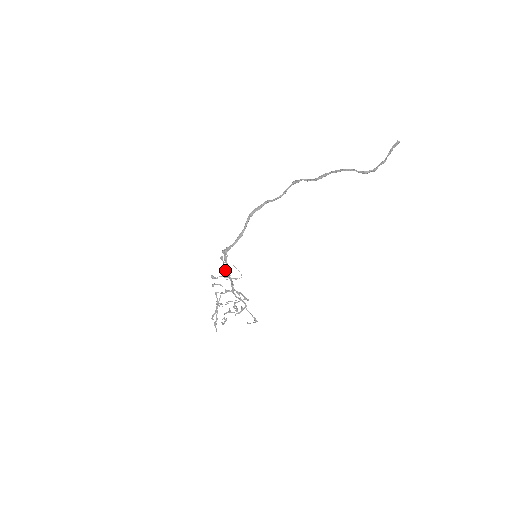
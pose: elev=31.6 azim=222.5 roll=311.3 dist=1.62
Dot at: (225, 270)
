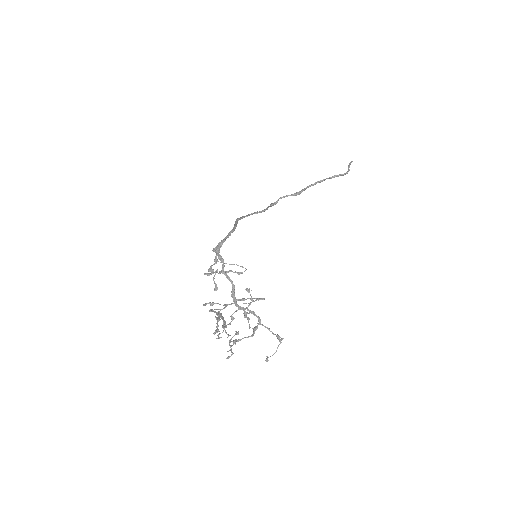
Dot at: occluded
